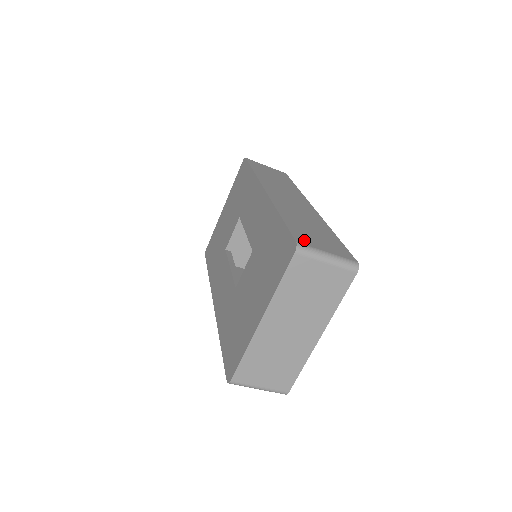
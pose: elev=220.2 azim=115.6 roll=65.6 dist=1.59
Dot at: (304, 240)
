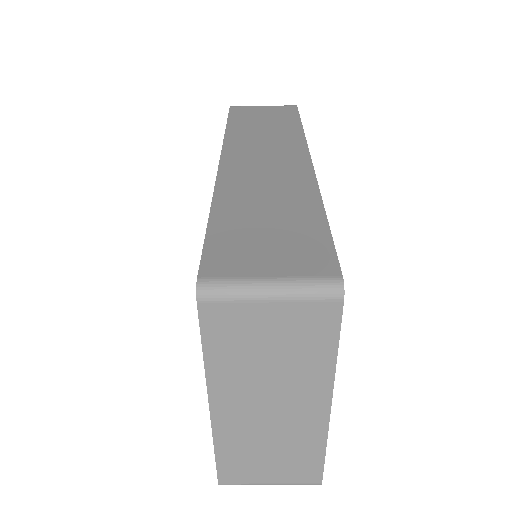
Dot at: (223, 264)
